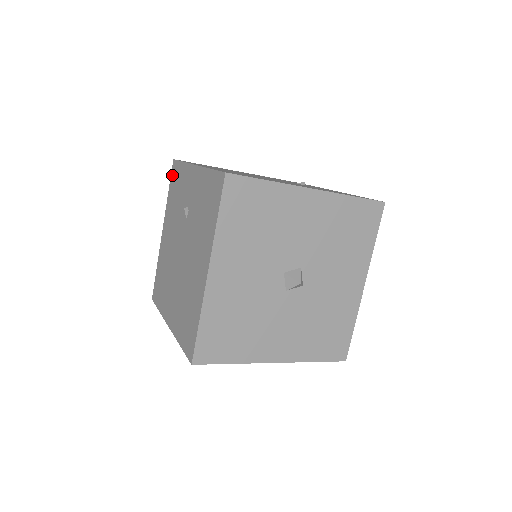
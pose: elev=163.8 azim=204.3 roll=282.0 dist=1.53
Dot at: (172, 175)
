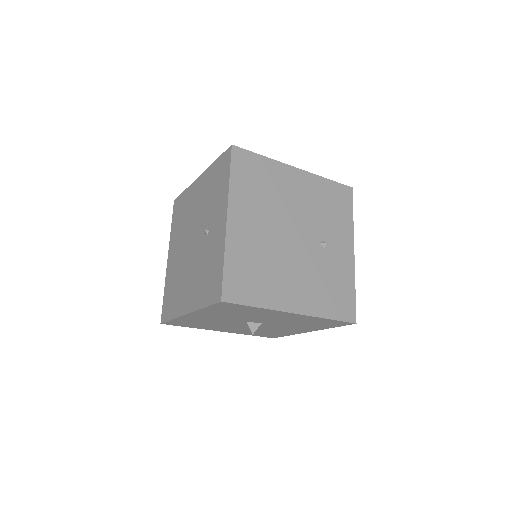
Dot at: (223, 157)
